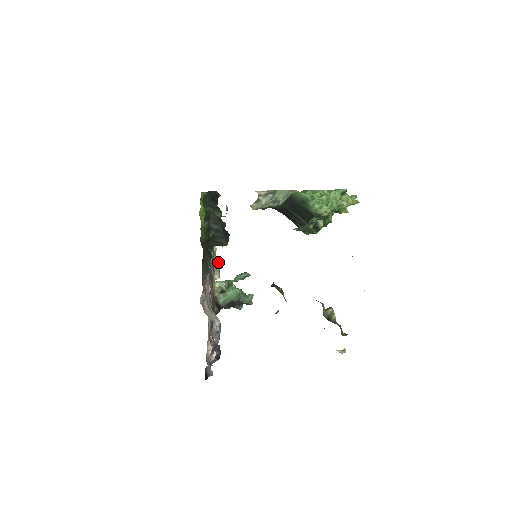
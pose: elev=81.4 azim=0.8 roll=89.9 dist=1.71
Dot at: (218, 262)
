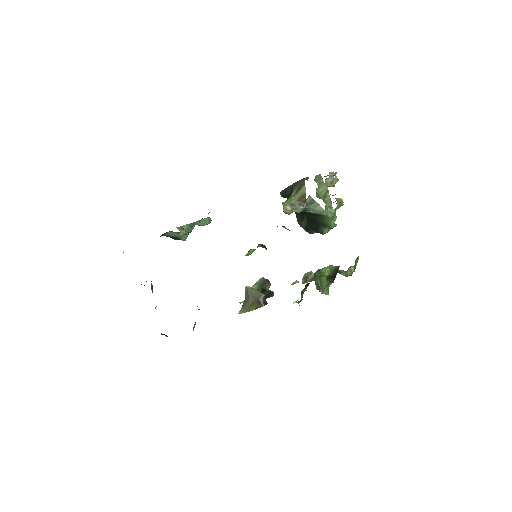
Dot at: occluded
